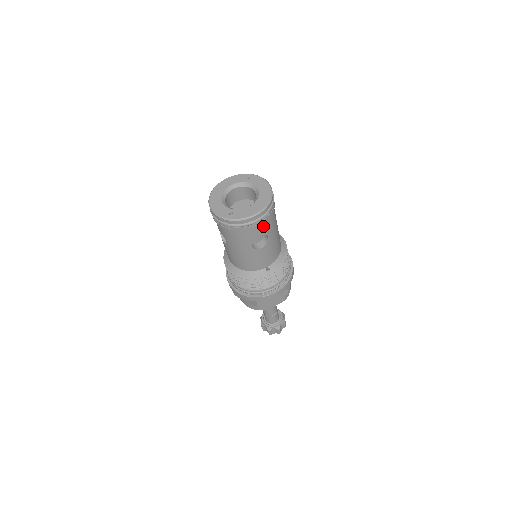
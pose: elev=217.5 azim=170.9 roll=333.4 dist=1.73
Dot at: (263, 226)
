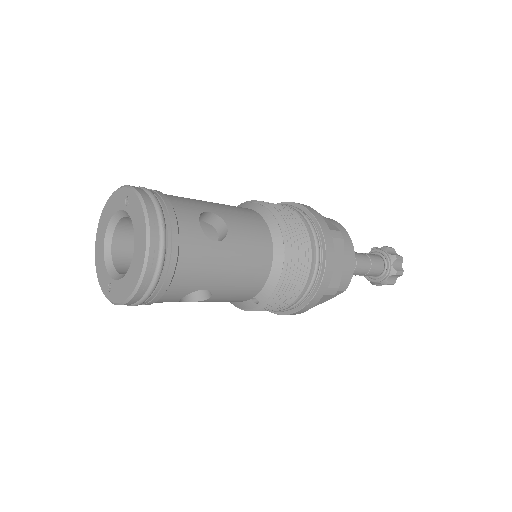
Dot at: (171, 291)
